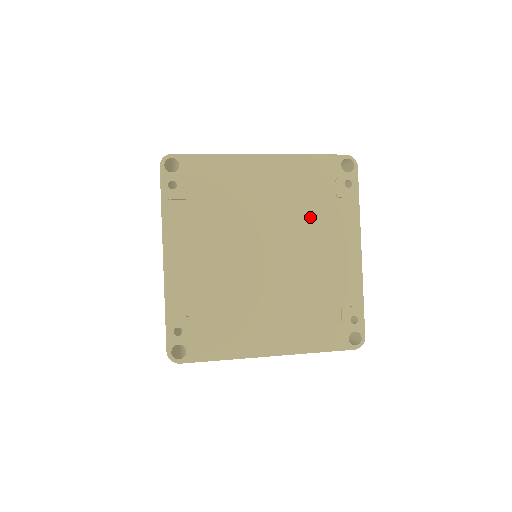
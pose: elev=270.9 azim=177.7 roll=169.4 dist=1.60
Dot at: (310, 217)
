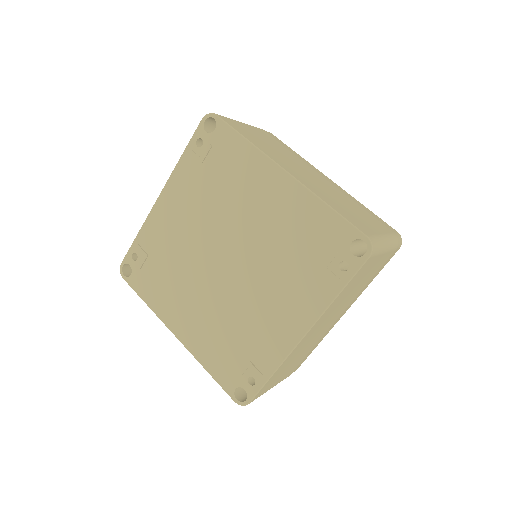
Dot at: (283, 263)
